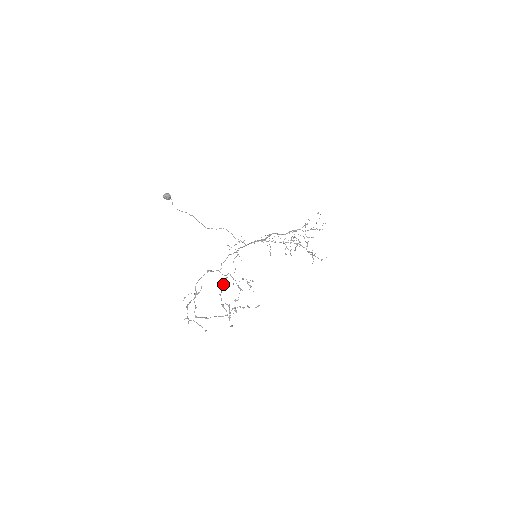
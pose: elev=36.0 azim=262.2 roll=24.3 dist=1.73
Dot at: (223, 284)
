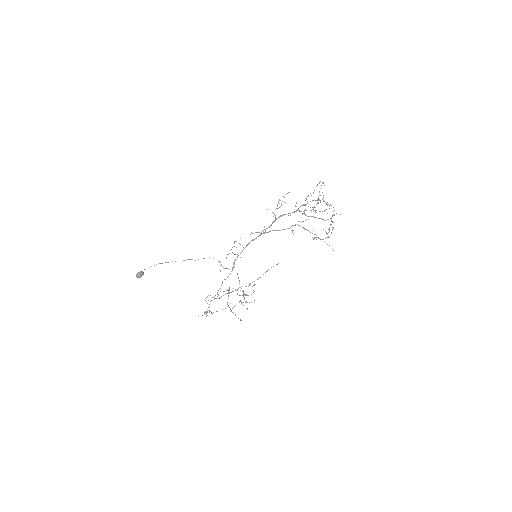
Dot at: occluded
